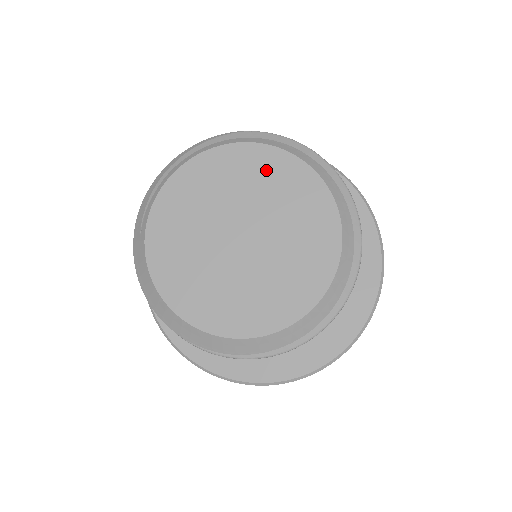
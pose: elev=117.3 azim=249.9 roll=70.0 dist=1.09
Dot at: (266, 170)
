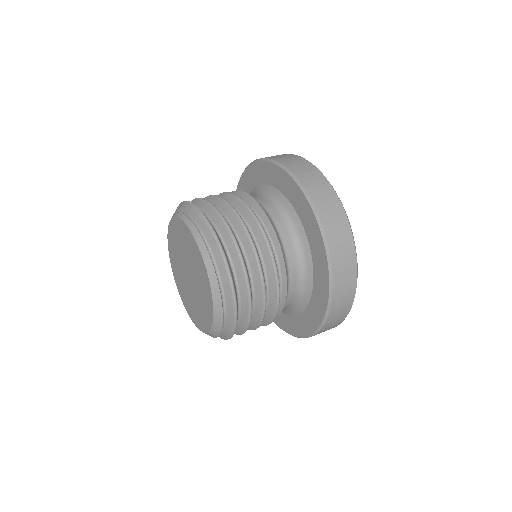
Dot at: (201, 271)
